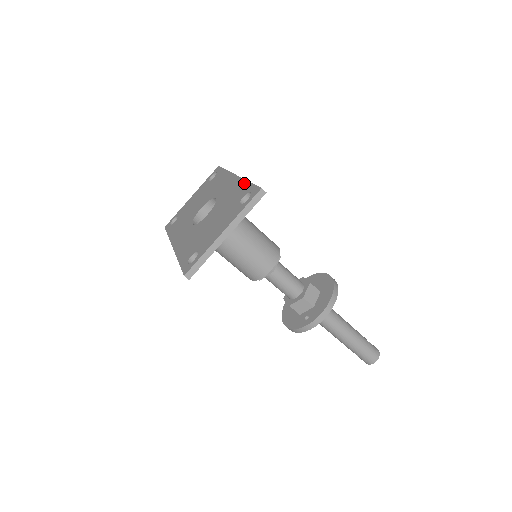
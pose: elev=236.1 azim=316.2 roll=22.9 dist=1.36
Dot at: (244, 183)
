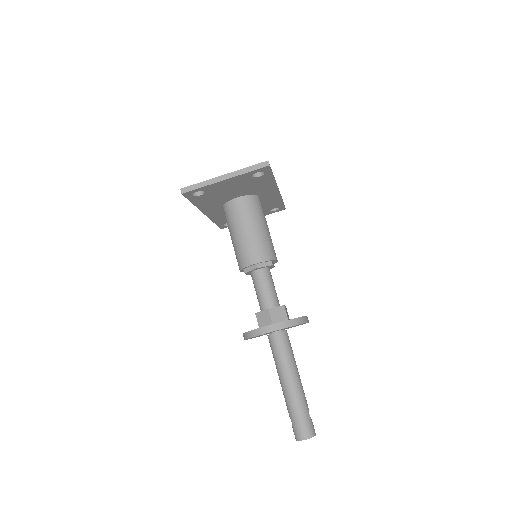
Dot at: occluded
